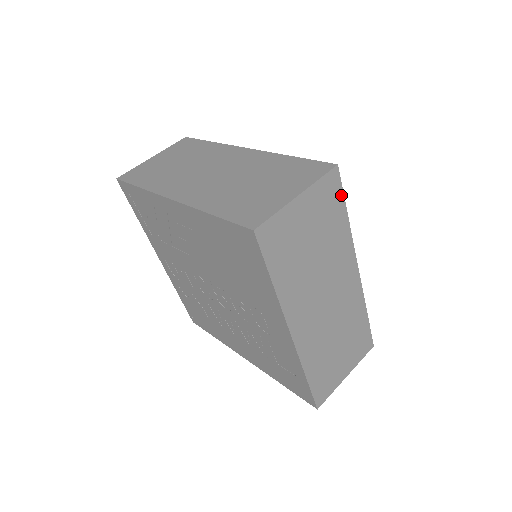
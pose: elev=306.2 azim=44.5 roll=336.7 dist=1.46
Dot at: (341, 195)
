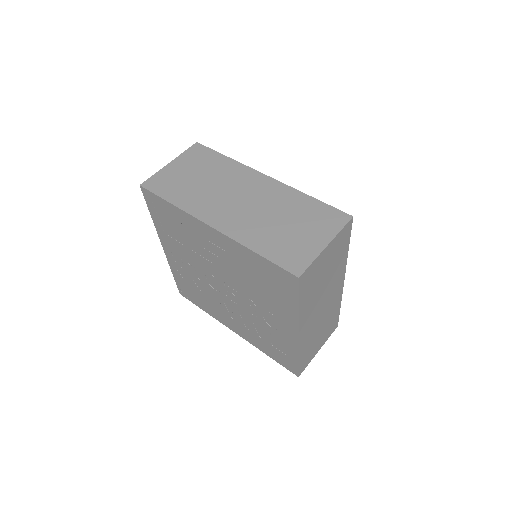
Dot at: (349, 236)
